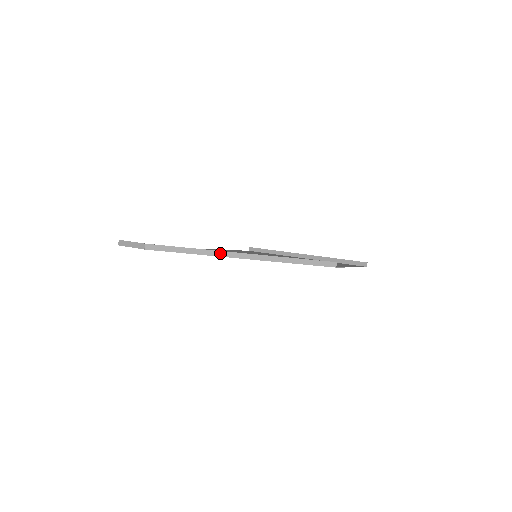
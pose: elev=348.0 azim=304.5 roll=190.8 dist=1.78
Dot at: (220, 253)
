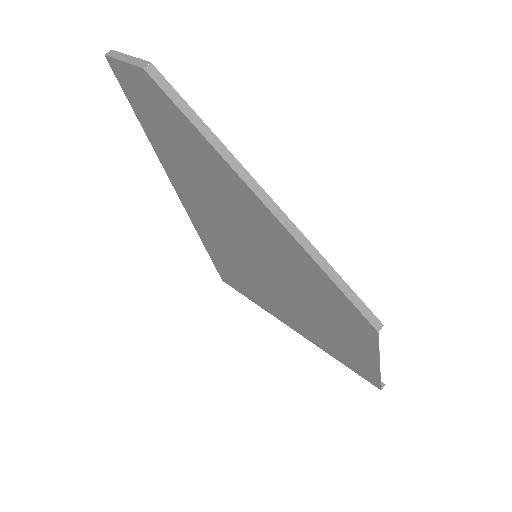
Dot at: (241, 170)
